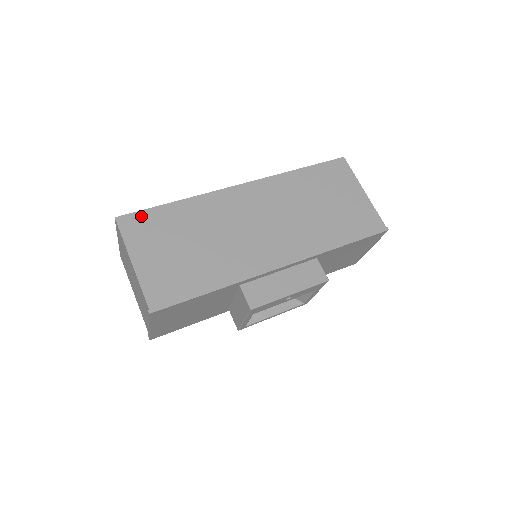
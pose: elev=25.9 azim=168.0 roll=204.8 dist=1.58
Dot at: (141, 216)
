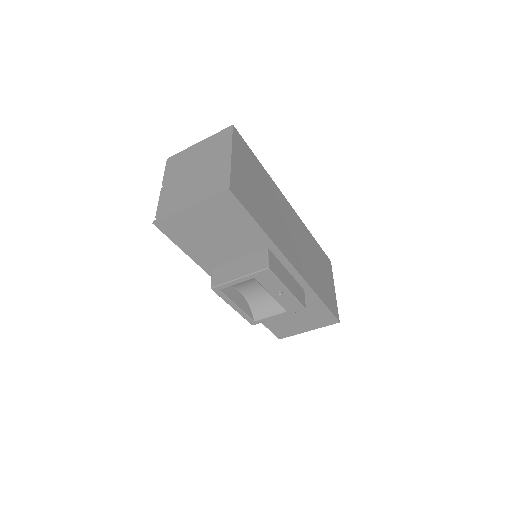
Dot at: (245, 144)
